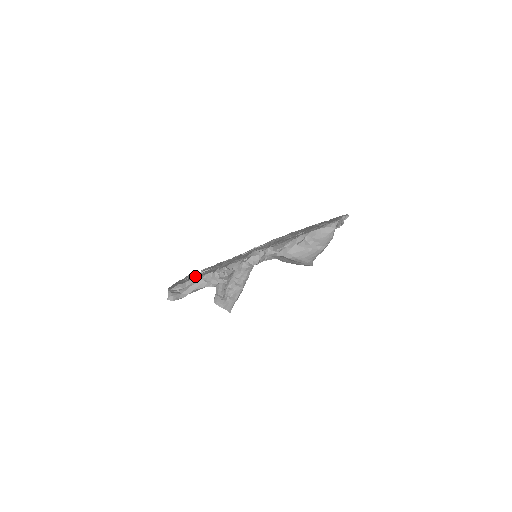
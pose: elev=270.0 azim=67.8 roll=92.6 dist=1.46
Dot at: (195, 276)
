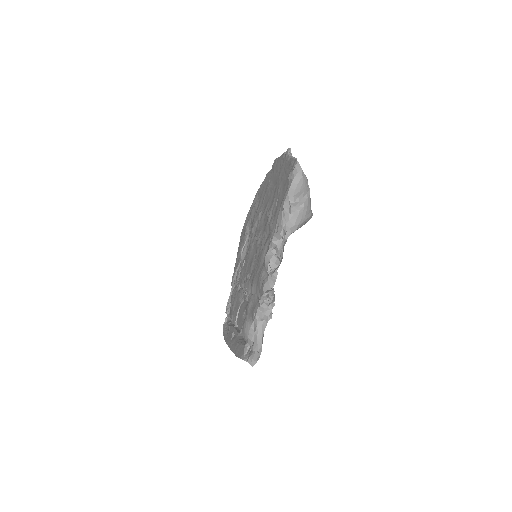
Dot at: (243, 325)
